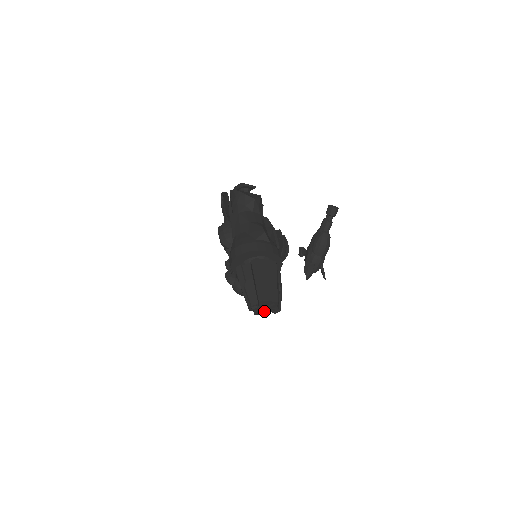
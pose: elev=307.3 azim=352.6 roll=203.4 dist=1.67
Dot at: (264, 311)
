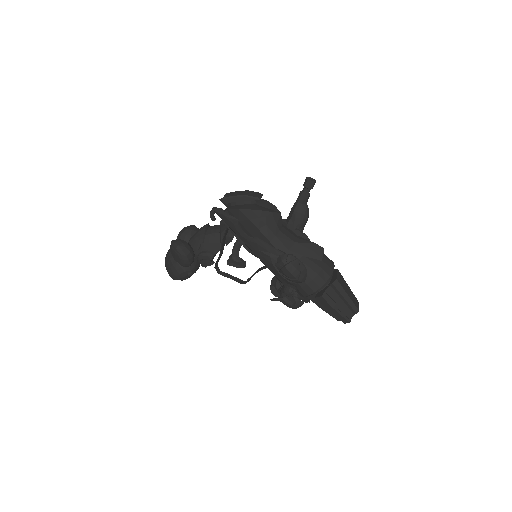
Dot at: occluded
